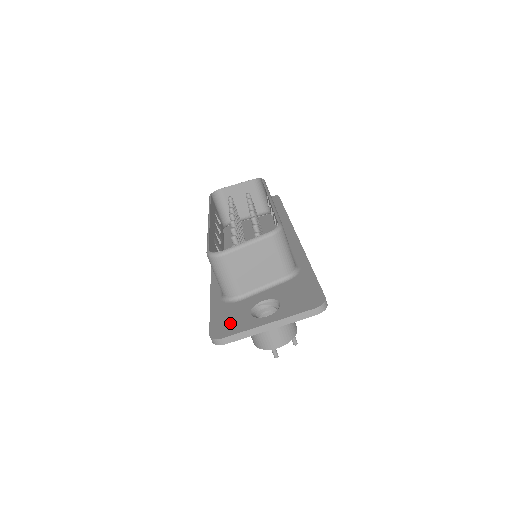
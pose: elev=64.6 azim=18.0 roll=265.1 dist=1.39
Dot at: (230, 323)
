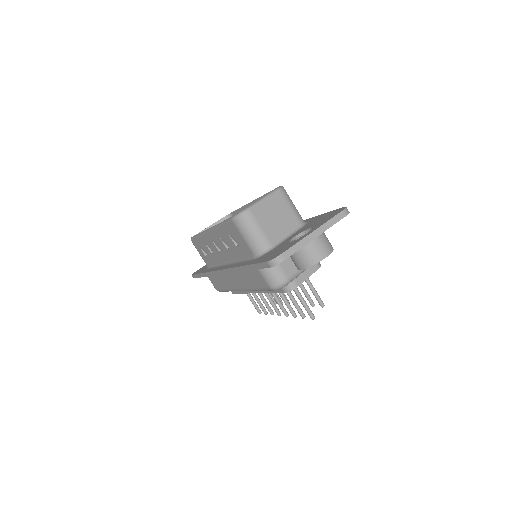
Dot at: (279, 251)
